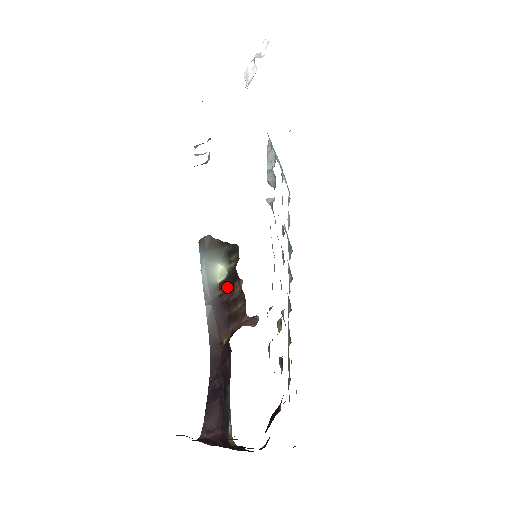
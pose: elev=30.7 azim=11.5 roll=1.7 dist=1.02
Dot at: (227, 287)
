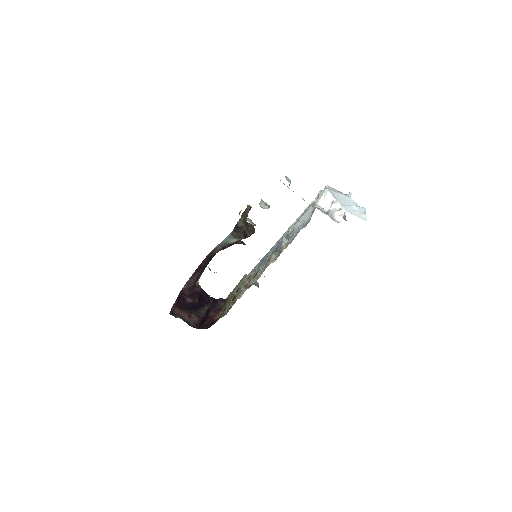
Dot at: occluded
